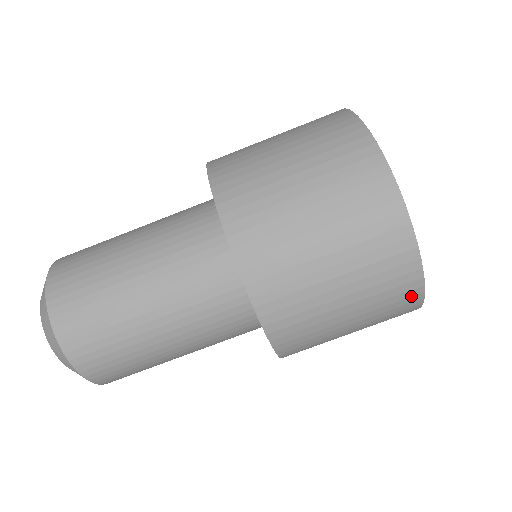
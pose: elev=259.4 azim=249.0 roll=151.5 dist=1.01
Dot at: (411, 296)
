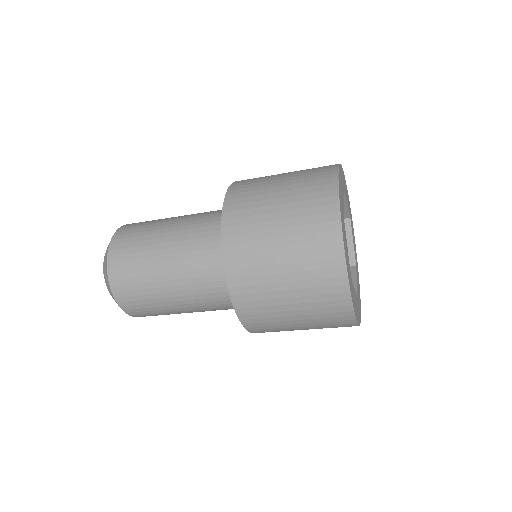
Dot at: (348, 326)
